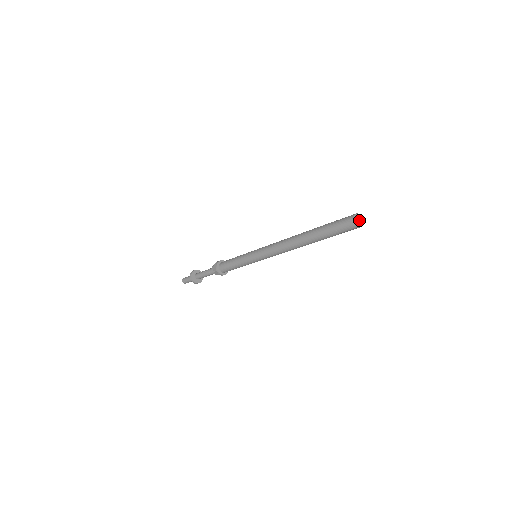
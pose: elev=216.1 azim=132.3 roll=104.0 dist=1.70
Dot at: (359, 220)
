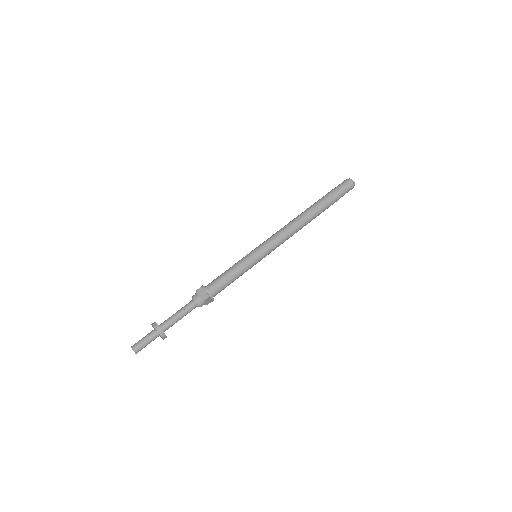
Dot at: (353, 182)
